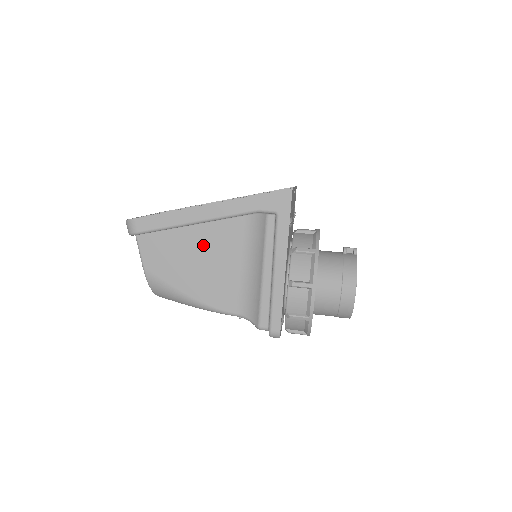
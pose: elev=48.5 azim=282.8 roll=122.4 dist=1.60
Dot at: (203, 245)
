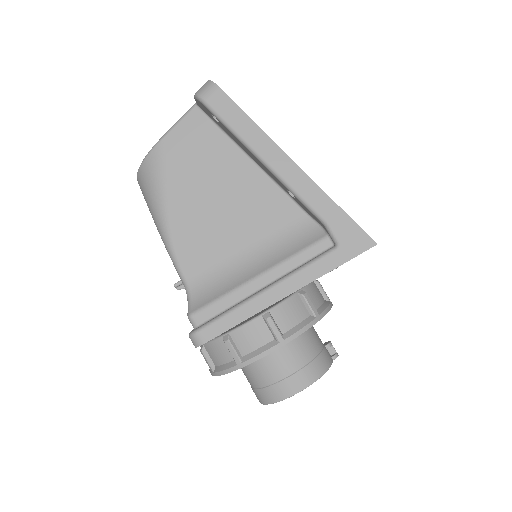
Dot at: (239, 188)
